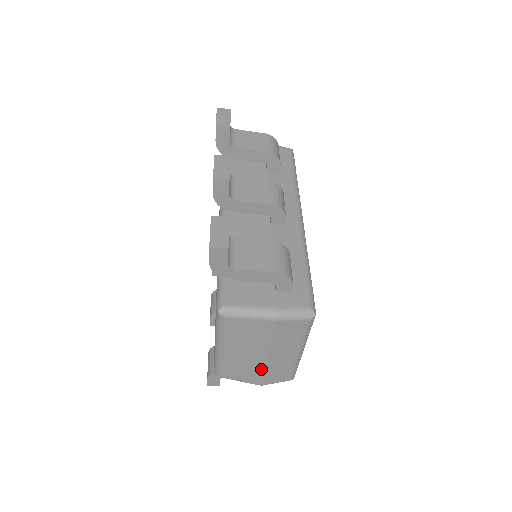
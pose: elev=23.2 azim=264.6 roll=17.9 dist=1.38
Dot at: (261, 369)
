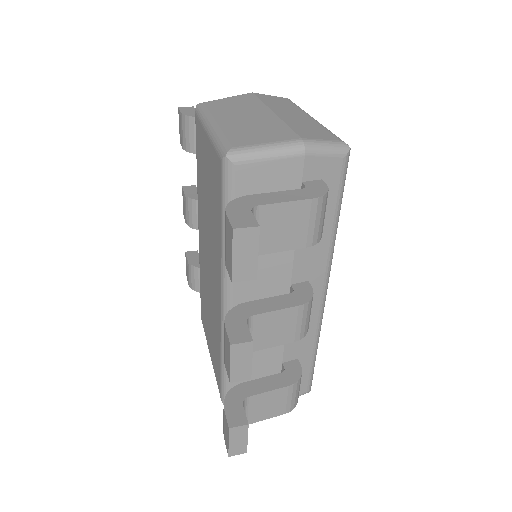
Dot at: occluded
